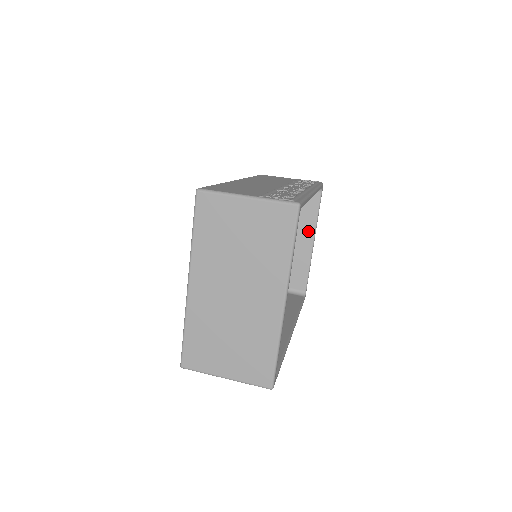
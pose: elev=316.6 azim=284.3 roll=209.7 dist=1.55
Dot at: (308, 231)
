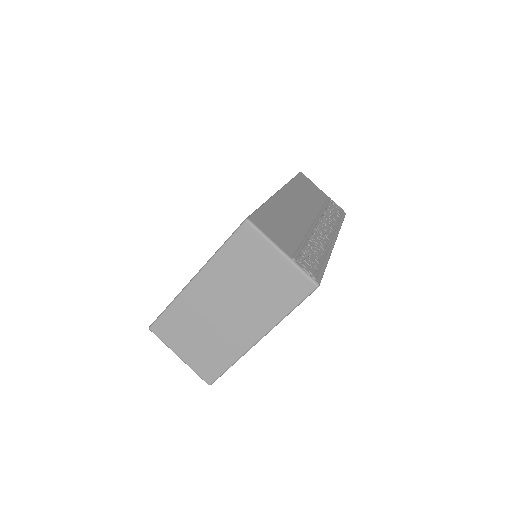
Dot at: occluded
